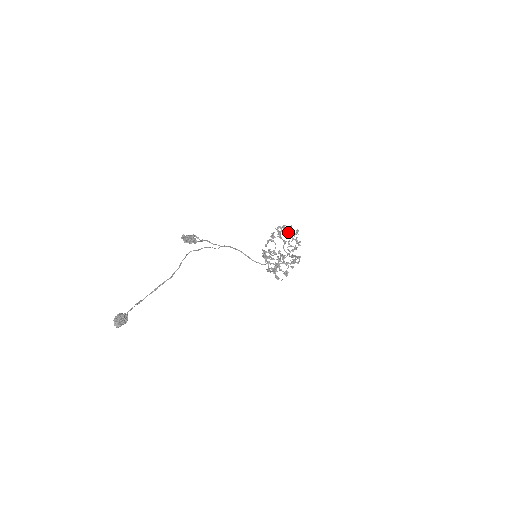
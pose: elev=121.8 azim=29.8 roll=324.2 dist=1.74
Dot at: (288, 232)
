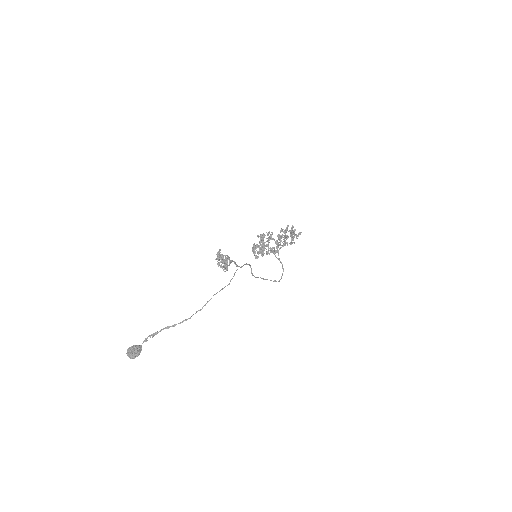
Dot at: (293, 232)
